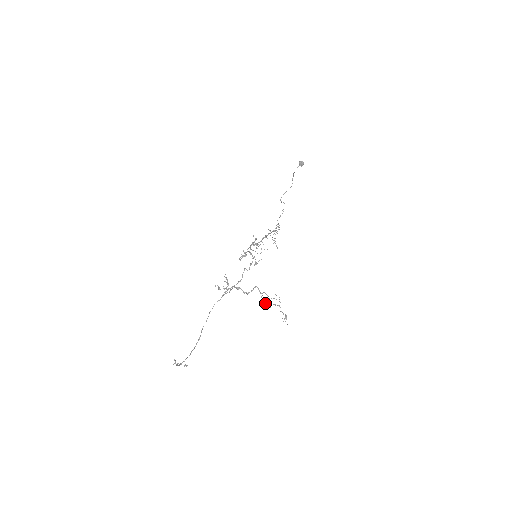
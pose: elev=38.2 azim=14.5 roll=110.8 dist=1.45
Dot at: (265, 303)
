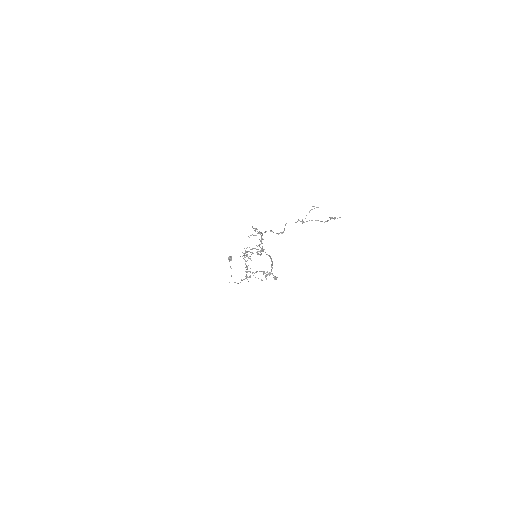
Dot at: occluded
